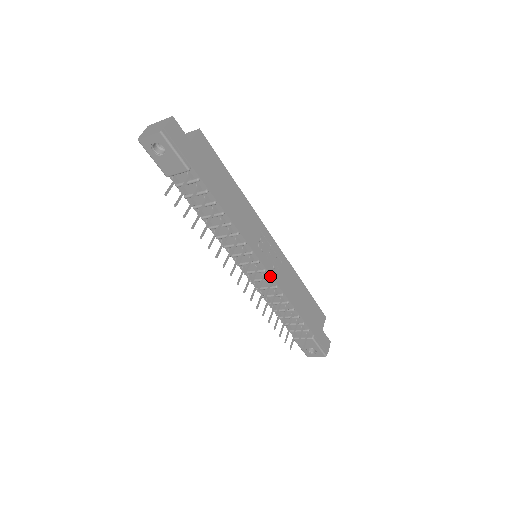
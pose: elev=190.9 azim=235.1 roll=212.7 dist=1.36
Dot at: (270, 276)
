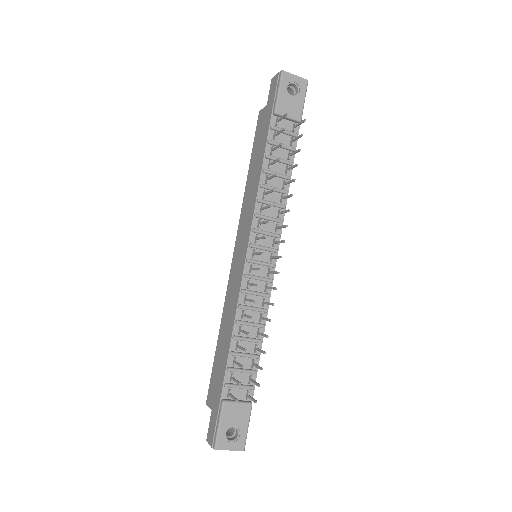
Dot at: (272, 277)
